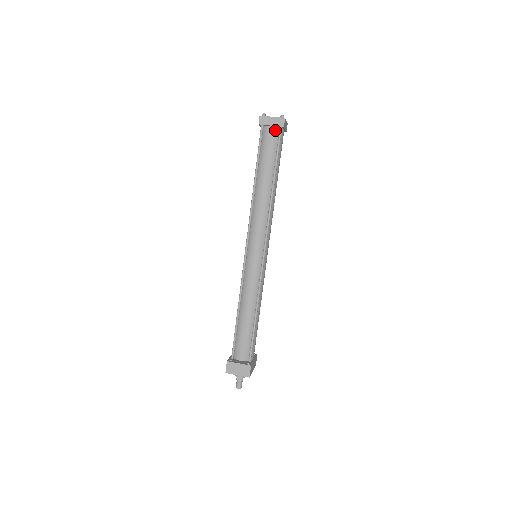
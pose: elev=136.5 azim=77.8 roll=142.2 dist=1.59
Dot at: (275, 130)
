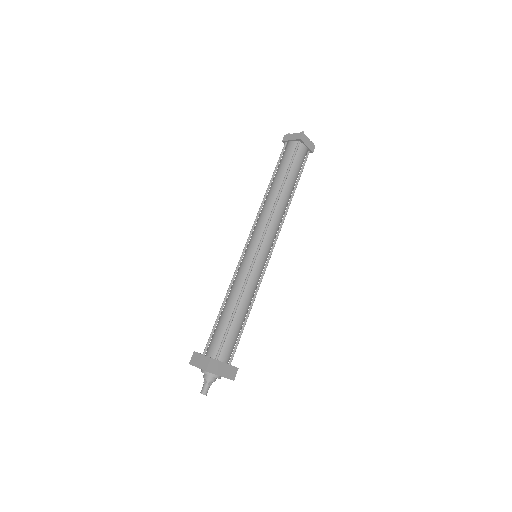
Dot at: (294, 144)
